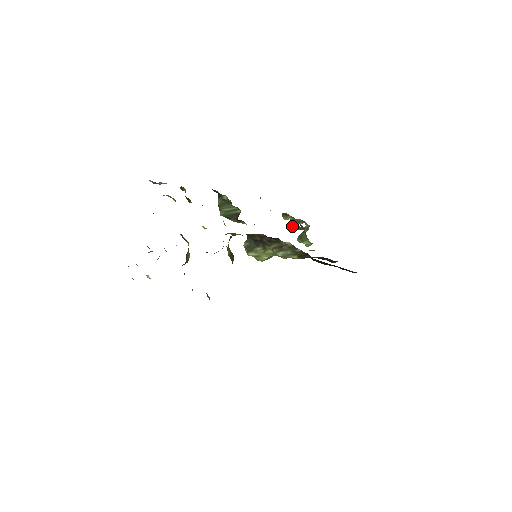
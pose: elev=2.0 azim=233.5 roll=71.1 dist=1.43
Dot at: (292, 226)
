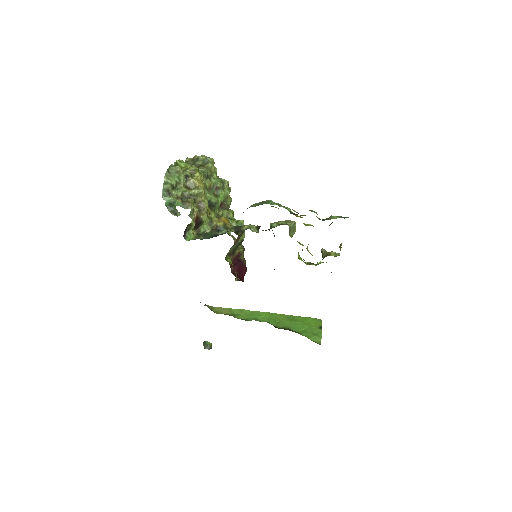
Dot at: (207, 342)
